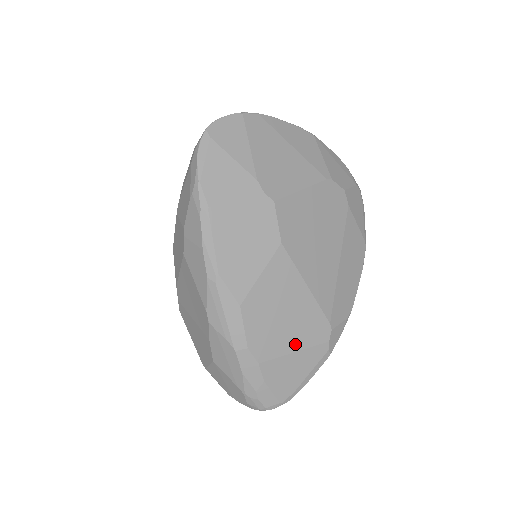
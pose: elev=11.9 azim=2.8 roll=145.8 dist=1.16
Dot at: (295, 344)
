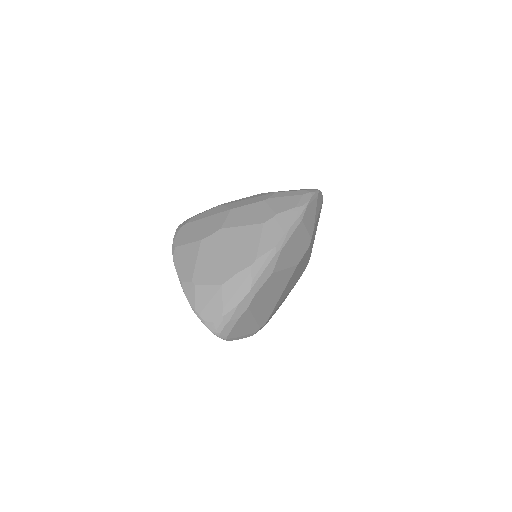
Dot at: (258, 315)
